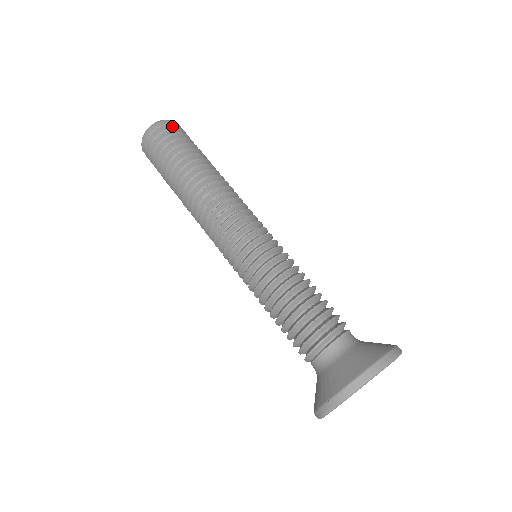
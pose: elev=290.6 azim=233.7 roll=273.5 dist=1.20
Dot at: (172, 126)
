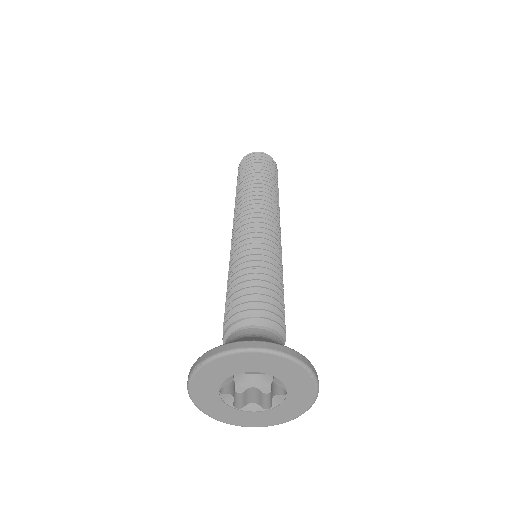
Dot at: occluded
